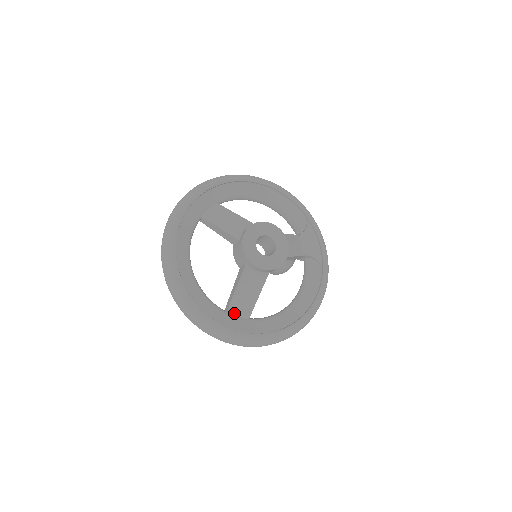
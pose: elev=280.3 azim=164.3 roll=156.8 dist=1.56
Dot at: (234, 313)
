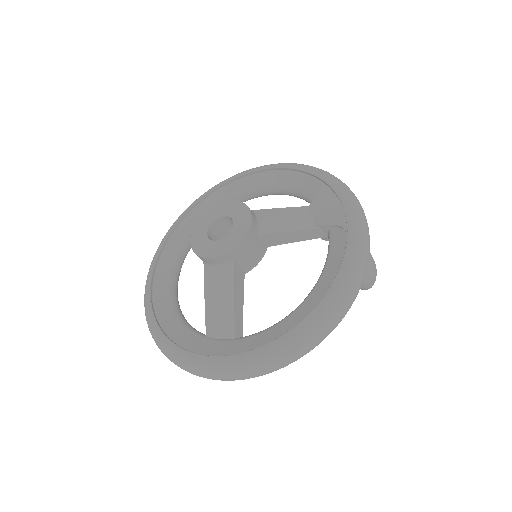
Dot at: (214, 334)
